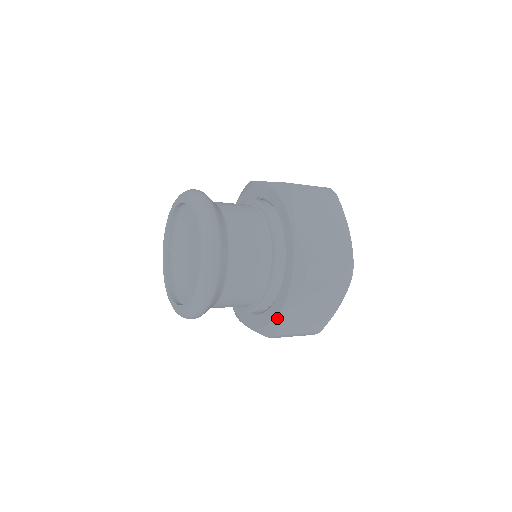
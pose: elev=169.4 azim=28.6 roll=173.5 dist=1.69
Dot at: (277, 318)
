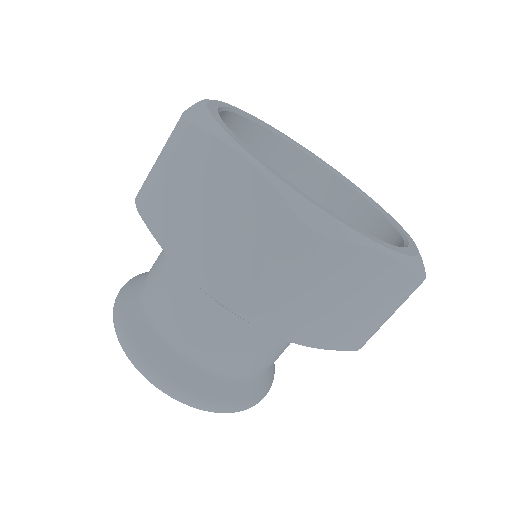
Dot at: occluded
